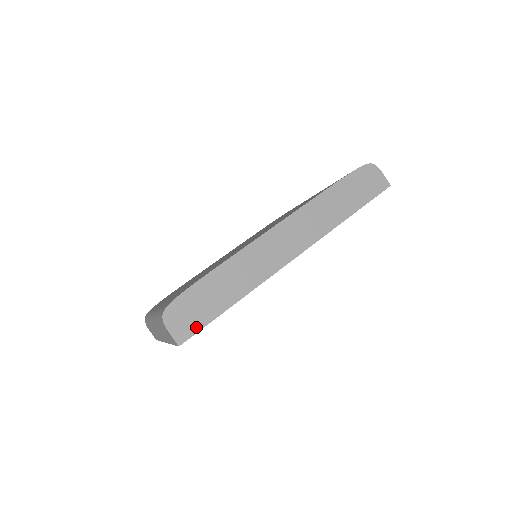
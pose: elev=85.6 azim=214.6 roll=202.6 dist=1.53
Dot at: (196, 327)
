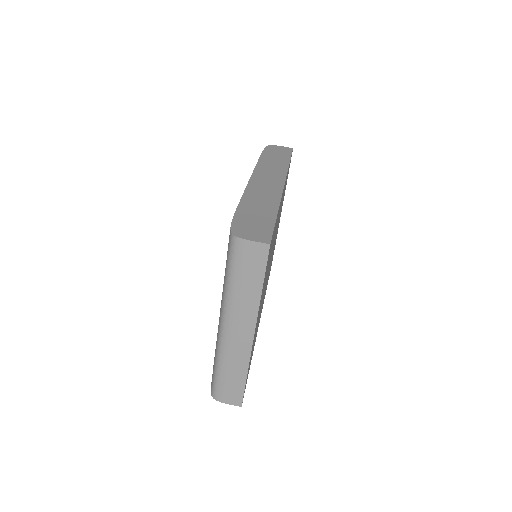
Dot at: (268, 231)
